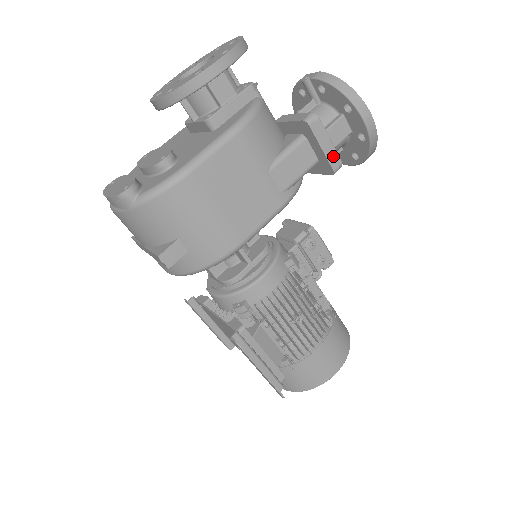
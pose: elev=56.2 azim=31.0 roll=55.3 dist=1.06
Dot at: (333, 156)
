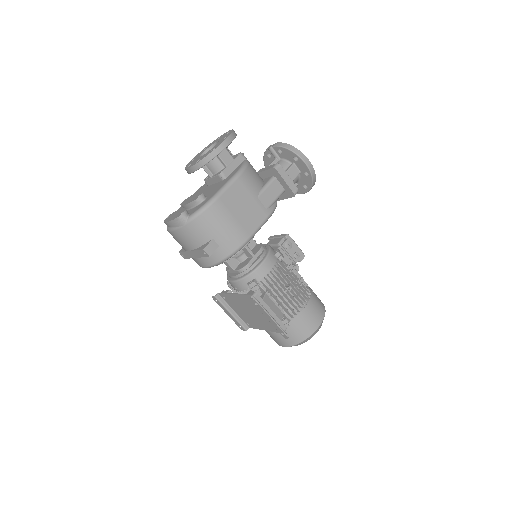
Dot at: (292, 186)
